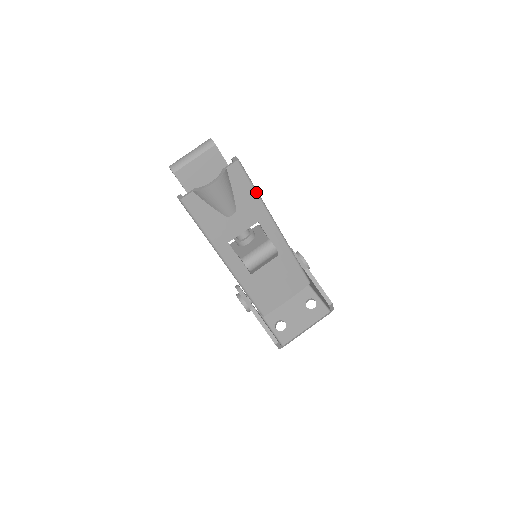
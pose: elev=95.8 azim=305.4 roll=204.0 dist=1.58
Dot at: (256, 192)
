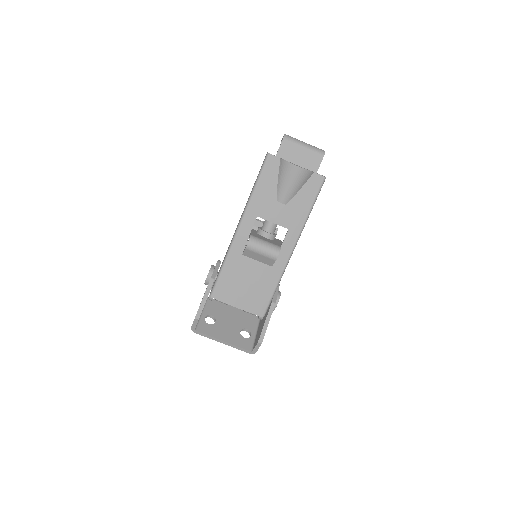
Dot at: (310, 210)
